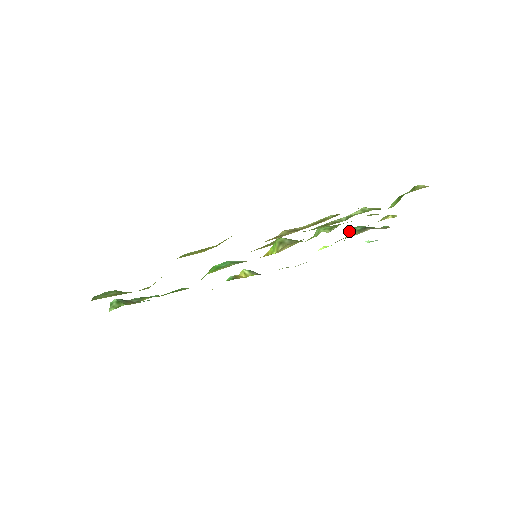
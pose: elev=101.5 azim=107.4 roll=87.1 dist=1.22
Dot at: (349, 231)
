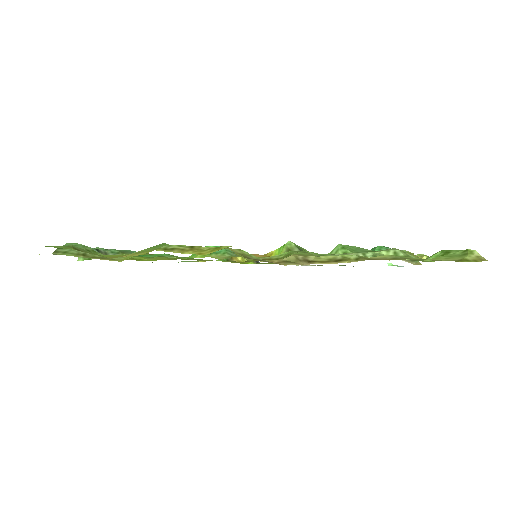
Dot at: (373, 248)
